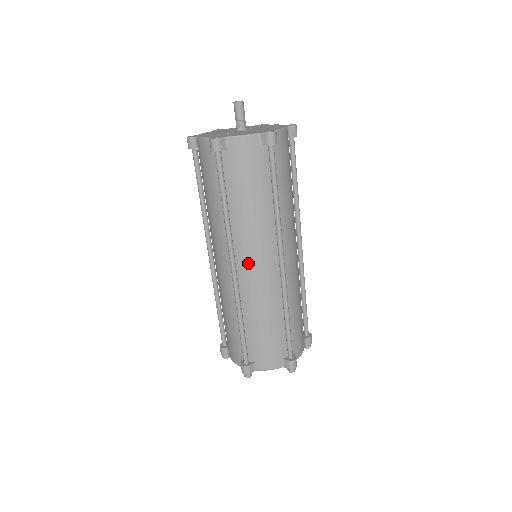
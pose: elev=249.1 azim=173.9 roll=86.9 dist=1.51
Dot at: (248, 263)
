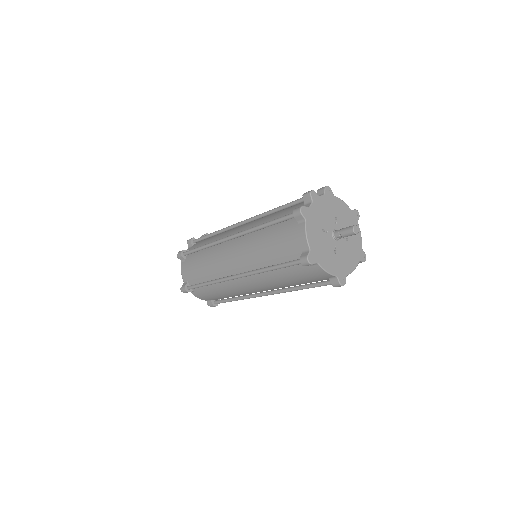
Dot at: occluded
